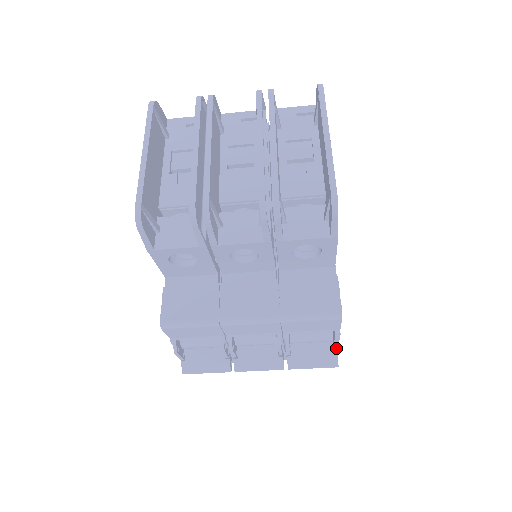
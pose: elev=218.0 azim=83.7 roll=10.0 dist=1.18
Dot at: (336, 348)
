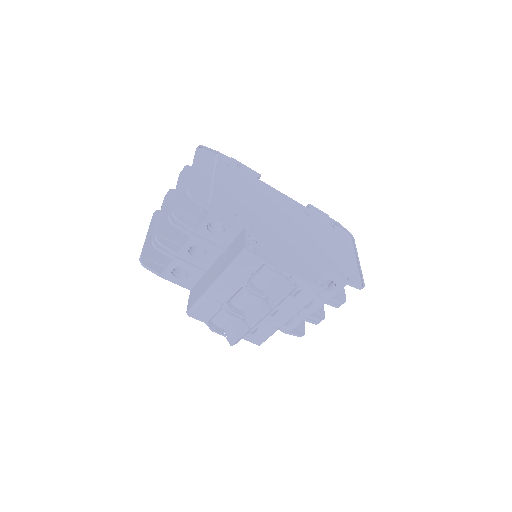
Dot at: (277, 275)
